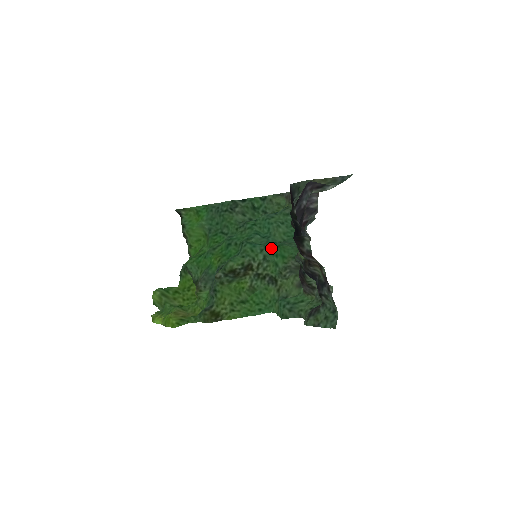
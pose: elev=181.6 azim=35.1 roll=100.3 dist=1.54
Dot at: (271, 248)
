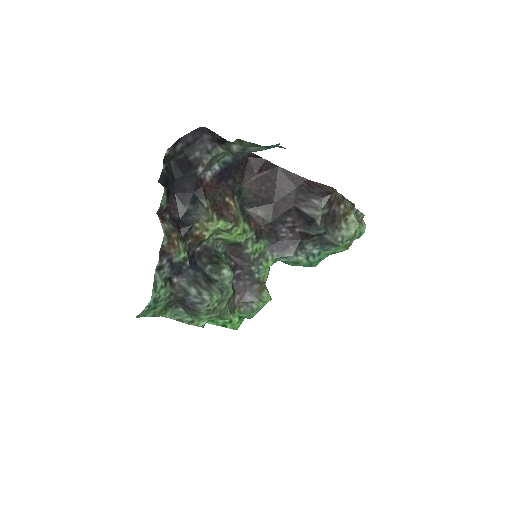
Dot at: occluded
